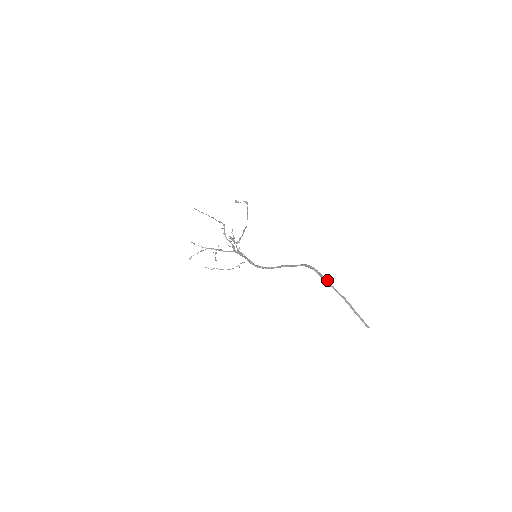
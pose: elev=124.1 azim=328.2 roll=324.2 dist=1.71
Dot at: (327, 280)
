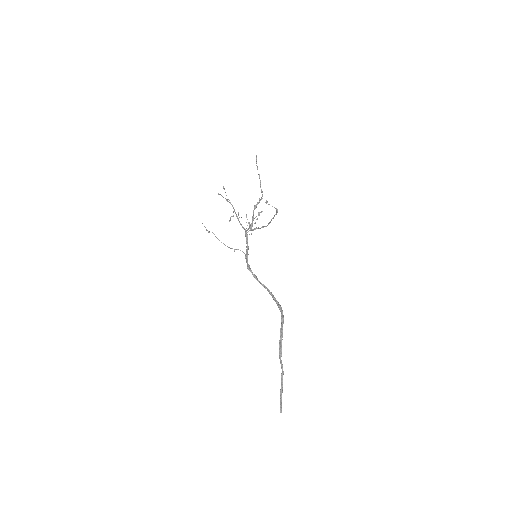
Dot at: (281, 345)
